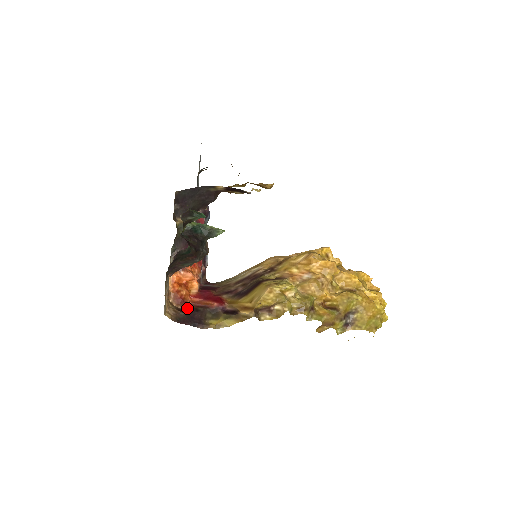
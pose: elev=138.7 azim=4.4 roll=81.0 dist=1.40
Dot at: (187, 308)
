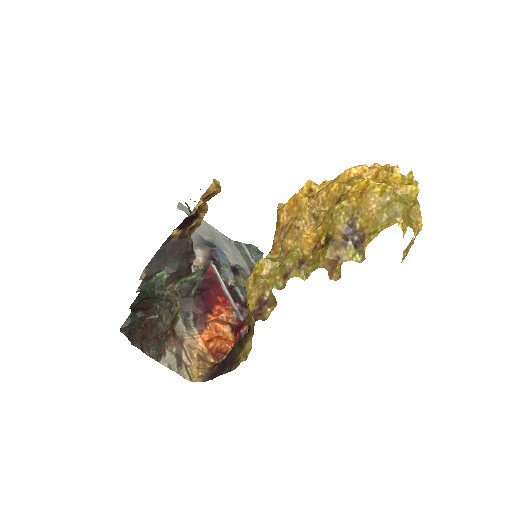
Dot at: (225, 357)
